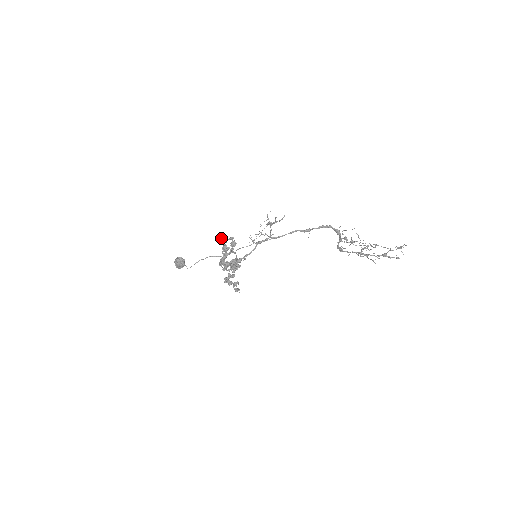
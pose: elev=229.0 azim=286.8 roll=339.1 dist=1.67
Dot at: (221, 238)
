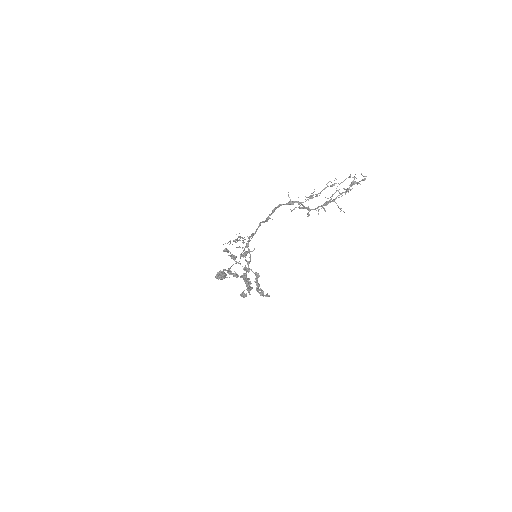
Dot at: (223, 251)
